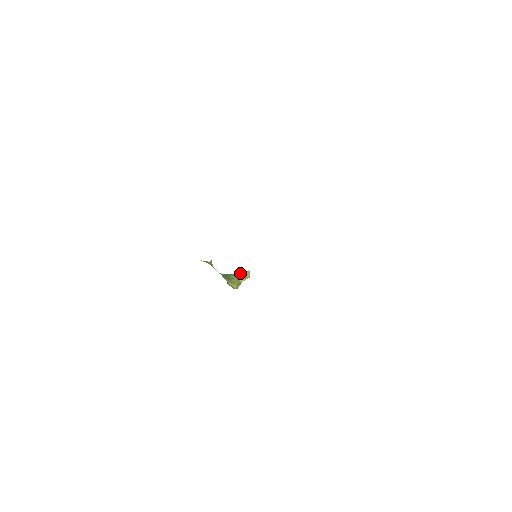
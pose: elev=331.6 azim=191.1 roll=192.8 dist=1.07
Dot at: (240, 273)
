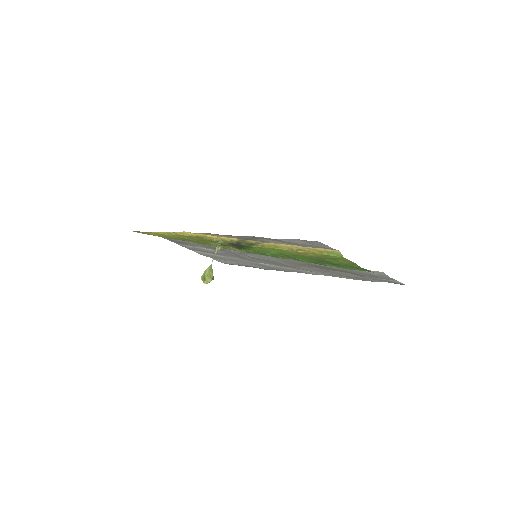
Dot at: occluded
